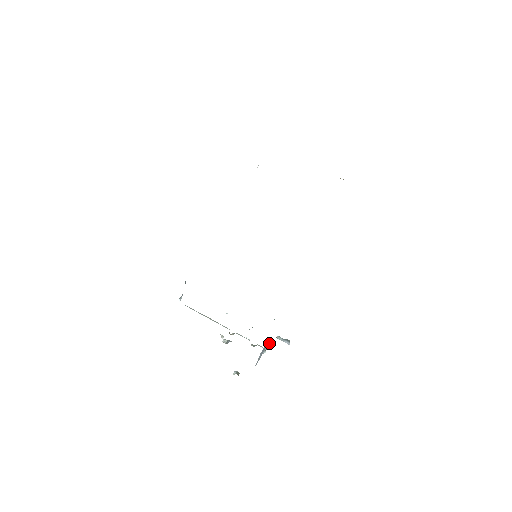
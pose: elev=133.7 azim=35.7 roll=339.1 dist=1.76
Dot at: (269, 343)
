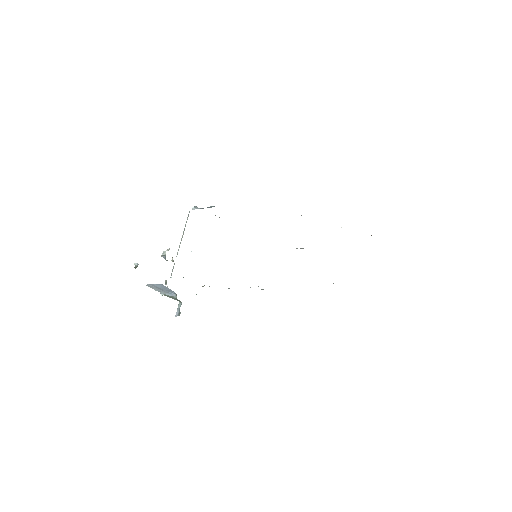
Dot at: (173, 295)
